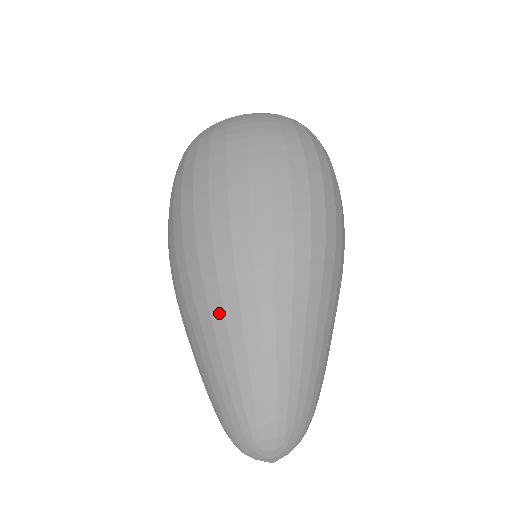
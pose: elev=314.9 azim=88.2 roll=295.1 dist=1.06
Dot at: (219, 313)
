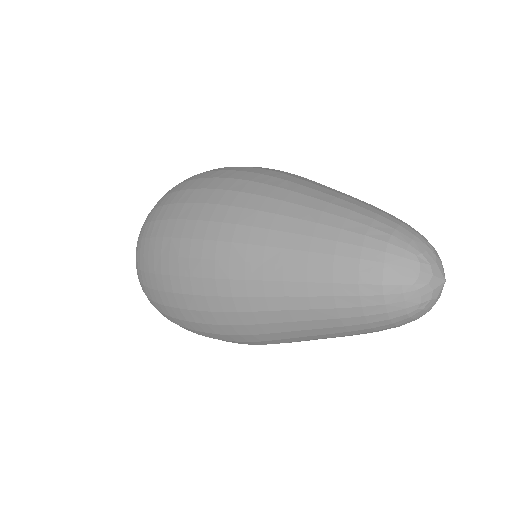
Dot at: (273, 219)
